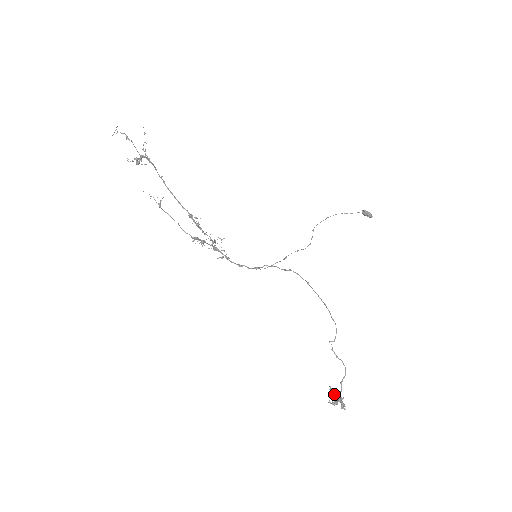
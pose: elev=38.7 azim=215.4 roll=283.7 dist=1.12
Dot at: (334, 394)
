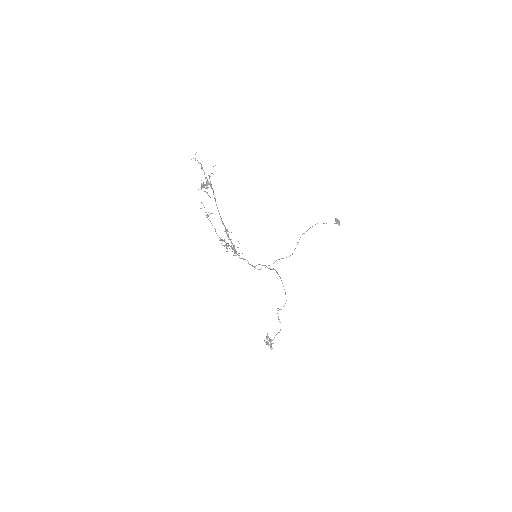
Dot at: (269, 339)
